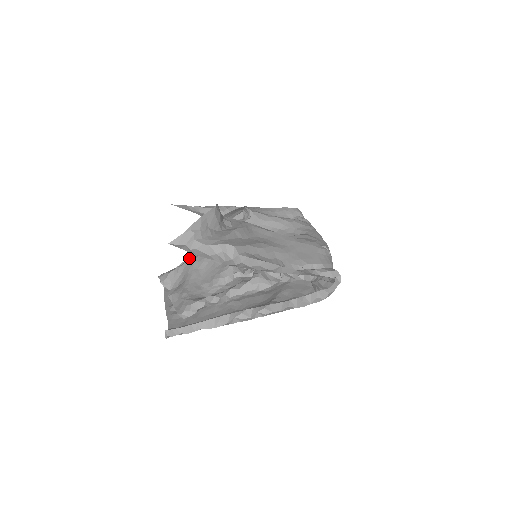
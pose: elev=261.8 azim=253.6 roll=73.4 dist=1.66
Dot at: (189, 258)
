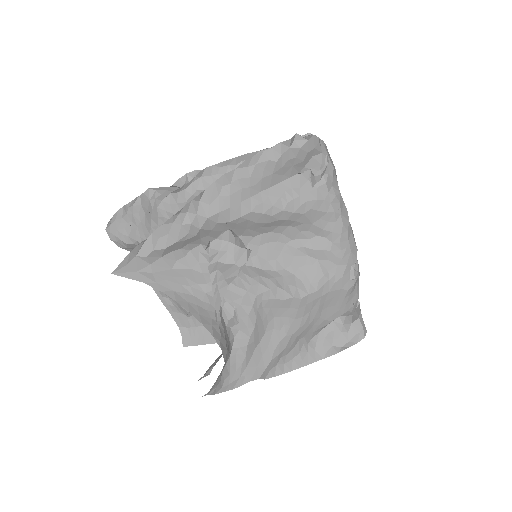
Dot at: (142, 216)
